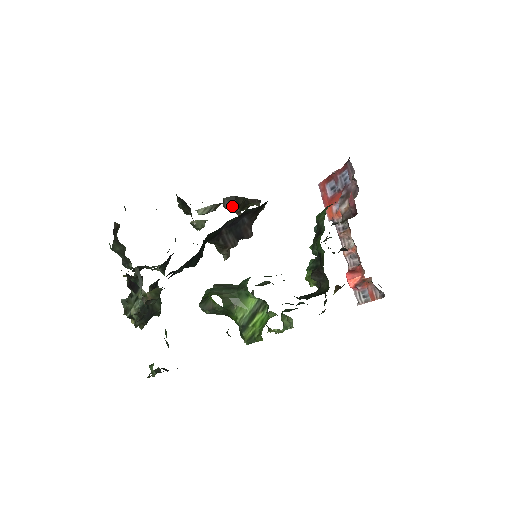
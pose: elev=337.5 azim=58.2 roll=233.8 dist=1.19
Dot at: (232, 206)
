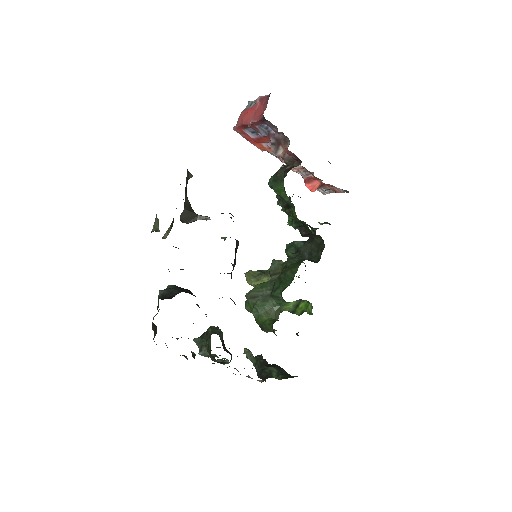
Dot at: (190, 218)
